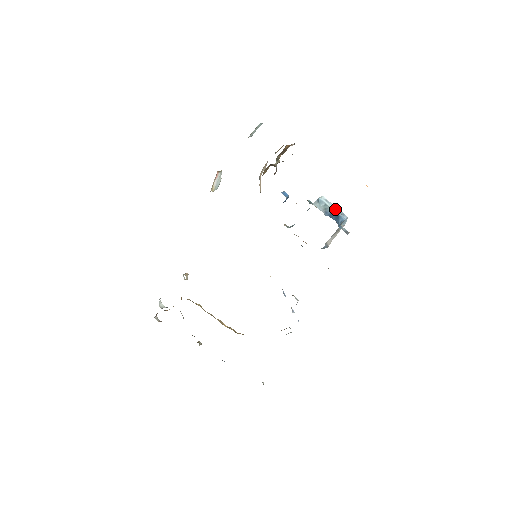
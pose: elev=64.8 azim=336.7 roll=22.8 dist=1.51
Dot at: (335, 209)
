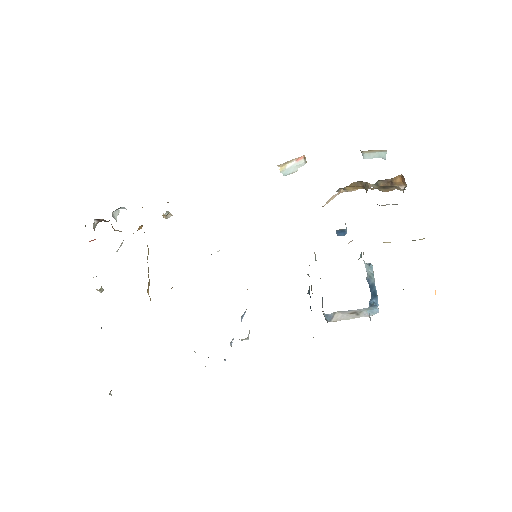
Dot at: occluded
